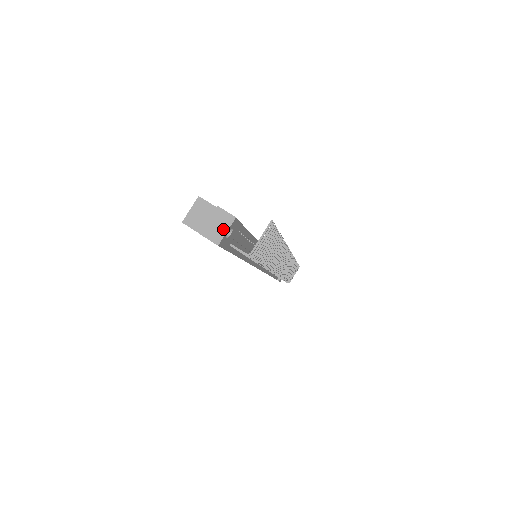
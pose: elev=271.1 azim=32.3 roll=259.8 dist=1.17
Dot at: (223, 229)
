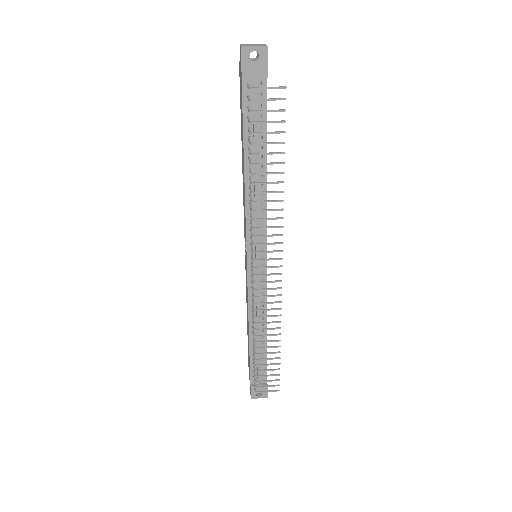
Dot at: (254, 46)
